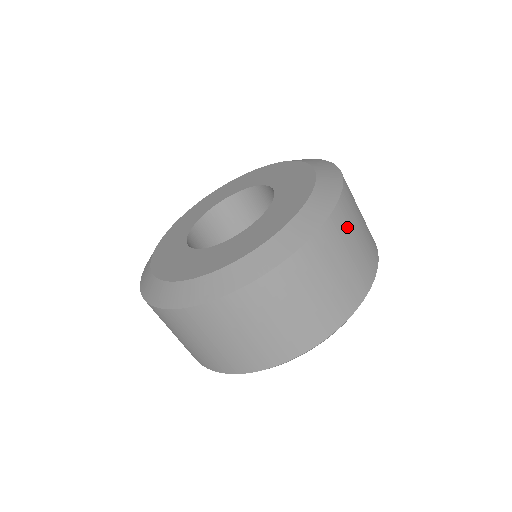
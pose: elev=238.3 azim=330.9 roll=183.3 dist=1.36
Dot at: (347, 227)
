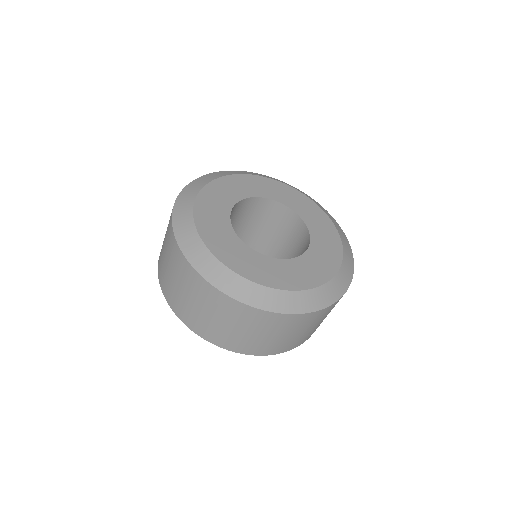
Dot at: occluded
